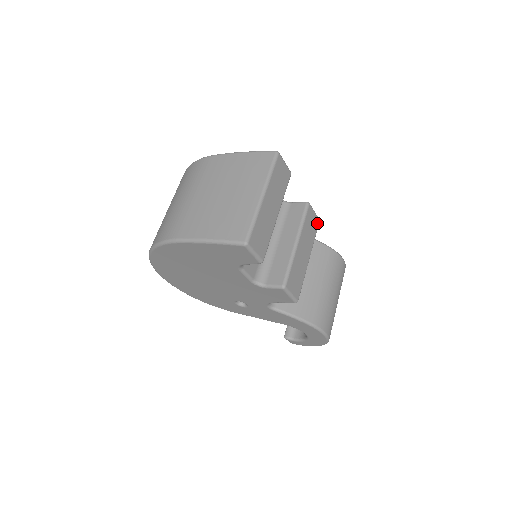
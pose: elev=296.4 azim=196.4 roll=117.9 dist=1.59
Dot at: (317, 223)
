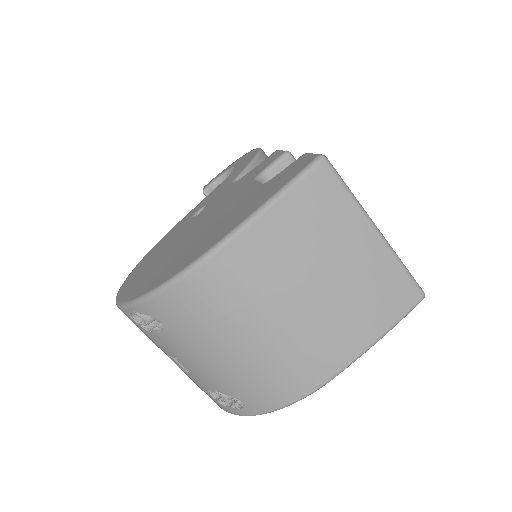
Dot at: occluded
